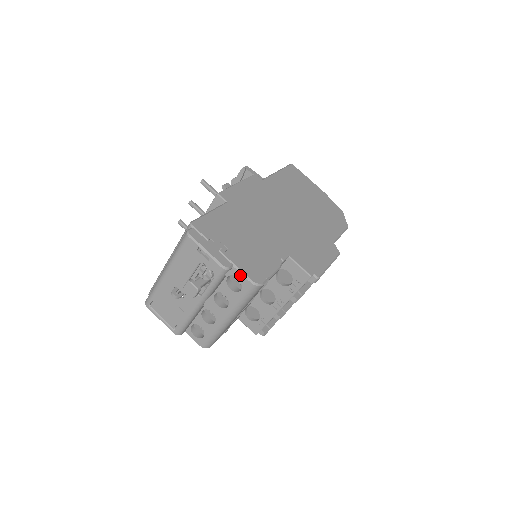
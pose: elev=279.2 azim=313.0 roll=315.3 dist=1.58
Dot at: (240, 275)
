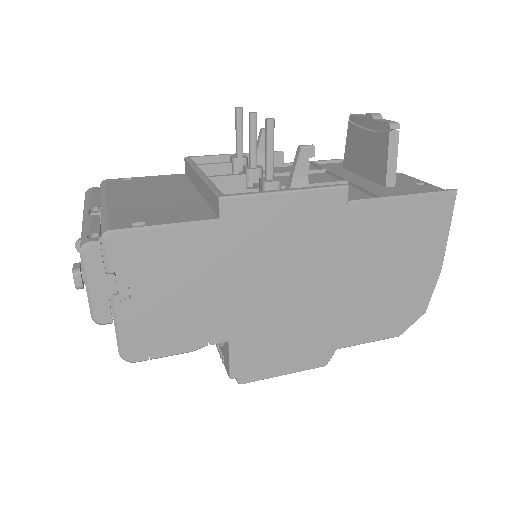
Dot at: (116, 335)
